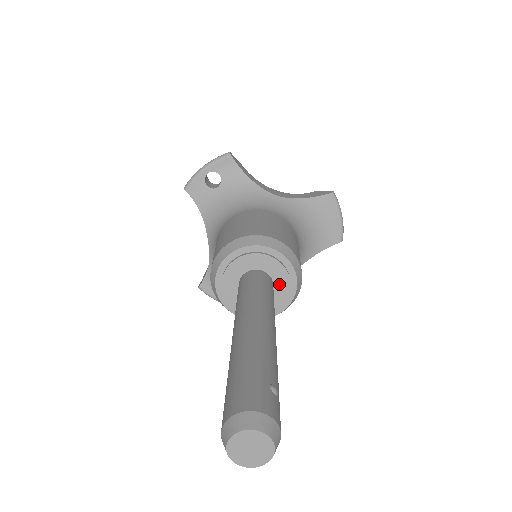
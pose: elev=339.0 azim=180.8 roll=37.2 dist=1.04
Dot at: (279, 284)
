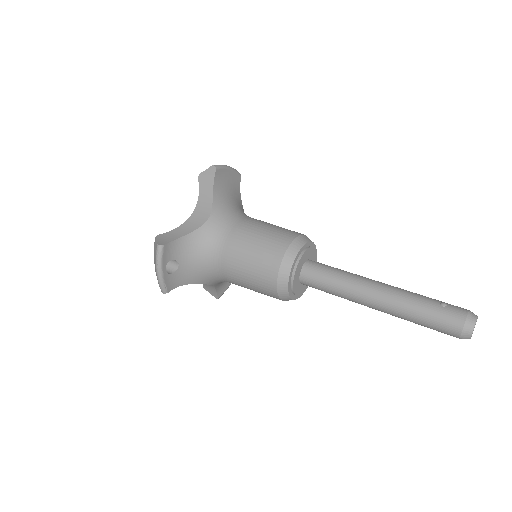
Dot at: (311, 256)
